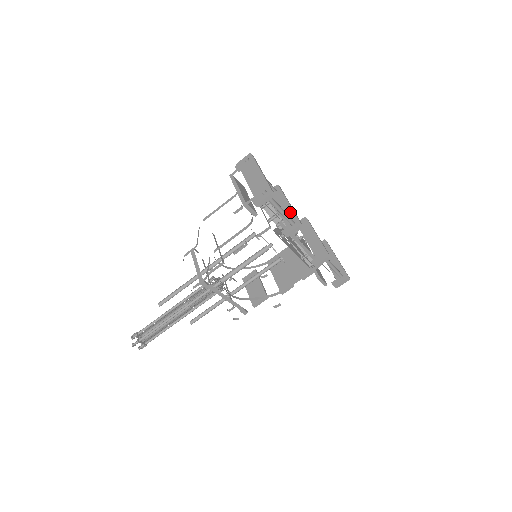
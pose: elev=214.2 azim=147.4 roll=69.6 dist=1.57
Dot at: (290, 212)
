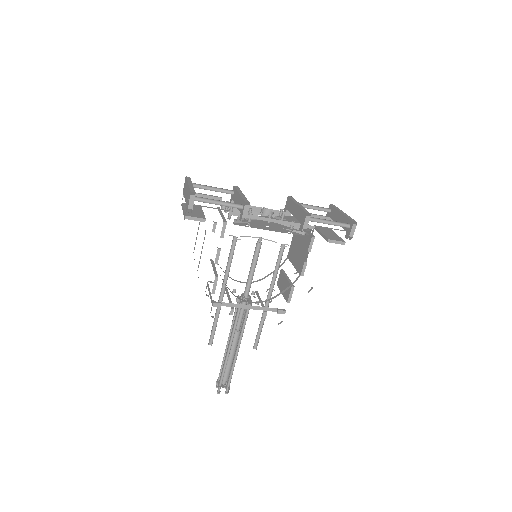
Dot at: (240, 200)
